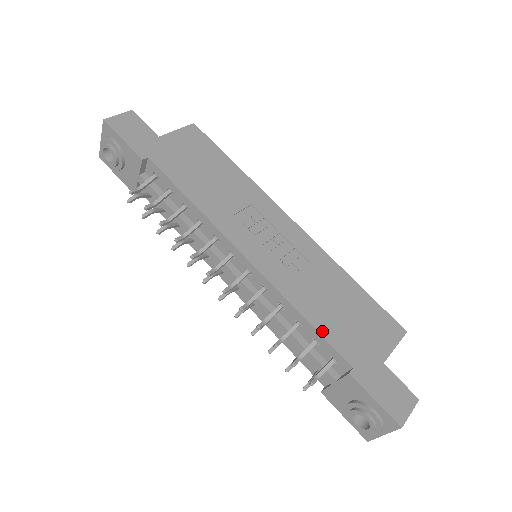
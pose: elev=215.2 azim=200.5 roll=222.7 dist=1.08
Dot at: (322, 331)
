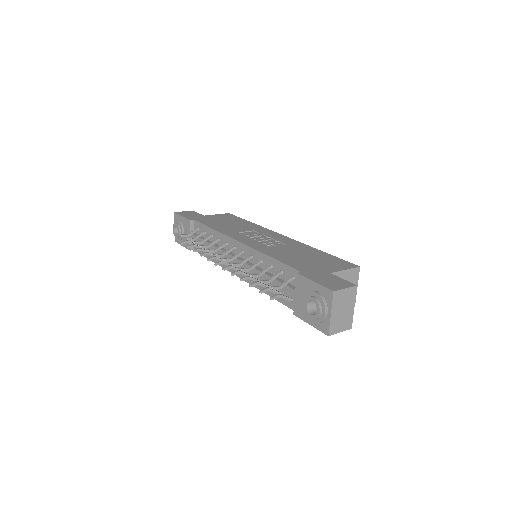
Dot at: (283, 261)
